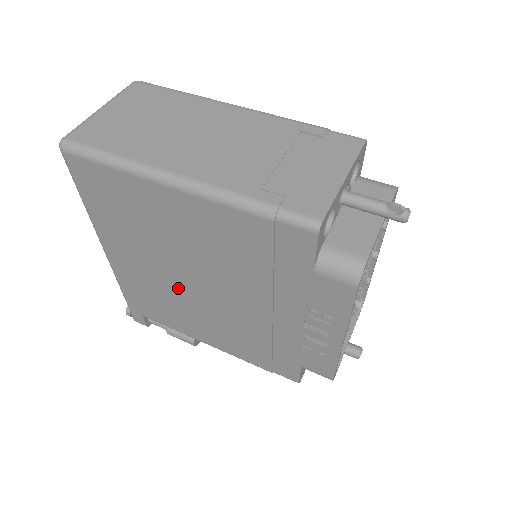
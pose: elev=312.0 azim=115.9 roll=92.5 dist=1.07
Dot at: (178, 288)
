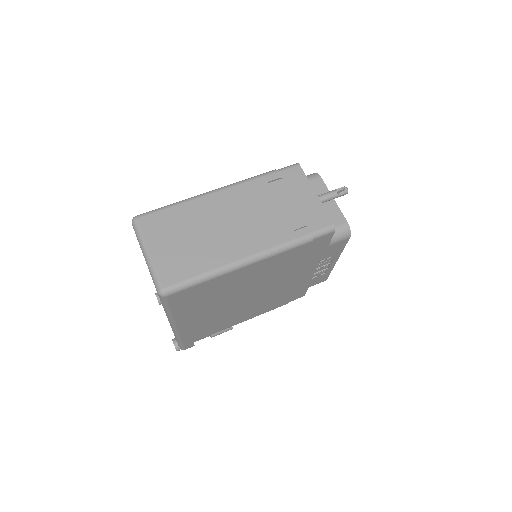
Dot at: (234, 308)
